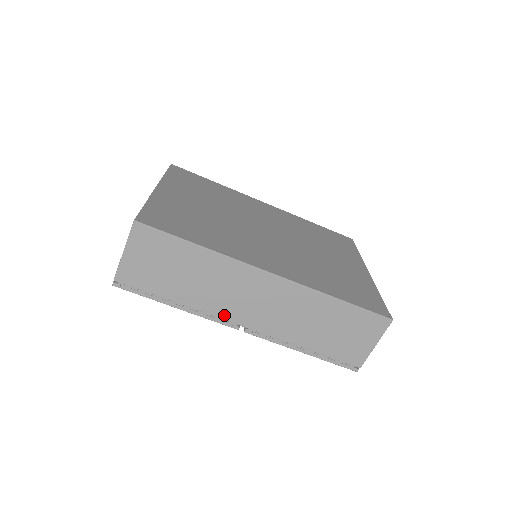
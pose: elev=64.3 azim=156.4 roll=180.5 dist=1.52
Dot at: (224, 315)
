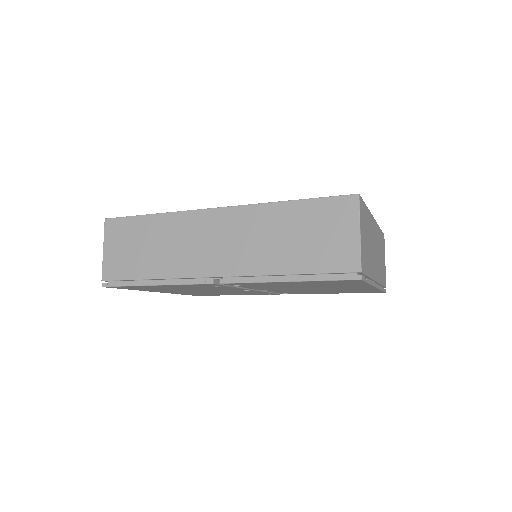
Dot at: (194, 272)
